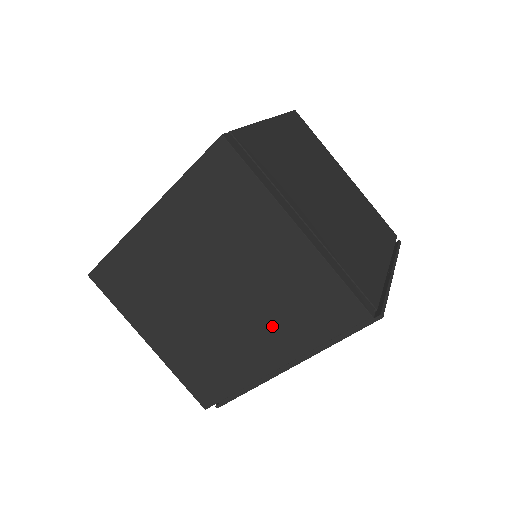
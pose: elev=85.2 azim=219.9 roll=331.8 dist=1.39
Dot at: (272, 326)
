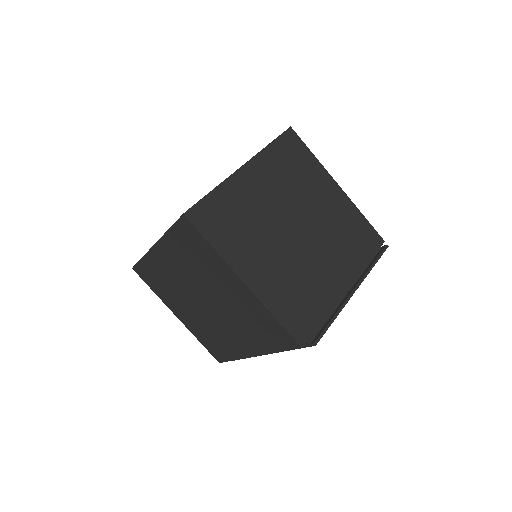
Dot at: (244, 332)
